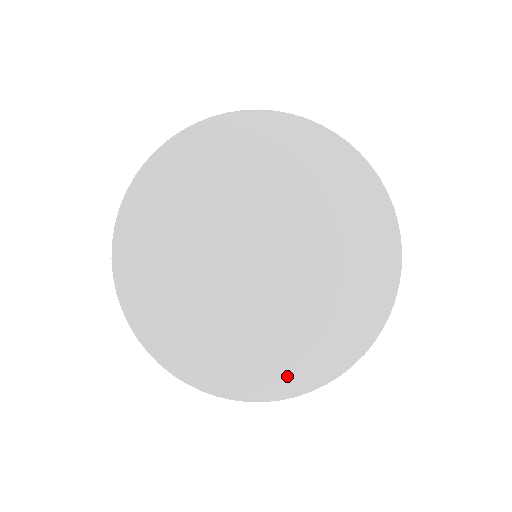
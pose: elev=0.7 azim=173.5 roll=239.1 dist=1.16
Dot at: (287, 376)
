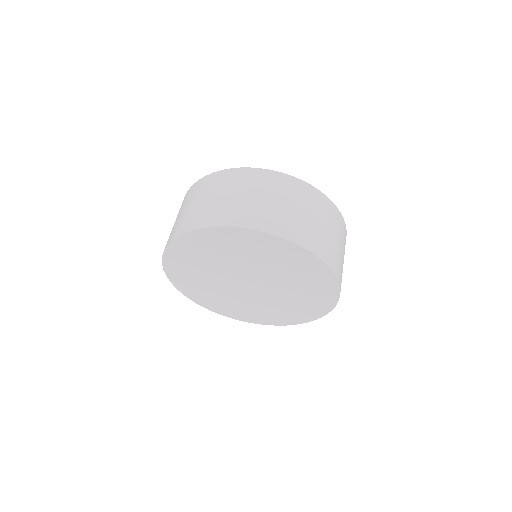
Dot at: (285, 319)
